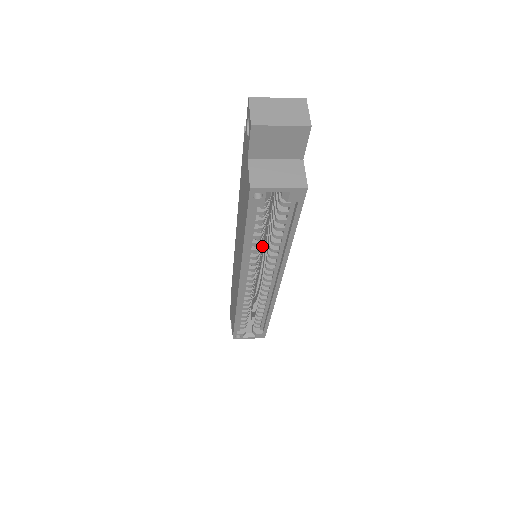
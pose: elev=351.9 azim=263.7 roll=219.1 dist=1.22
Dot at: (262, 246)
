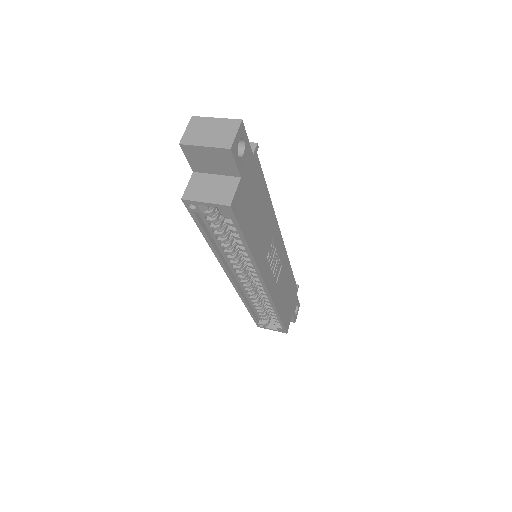
Dot at: occluded
